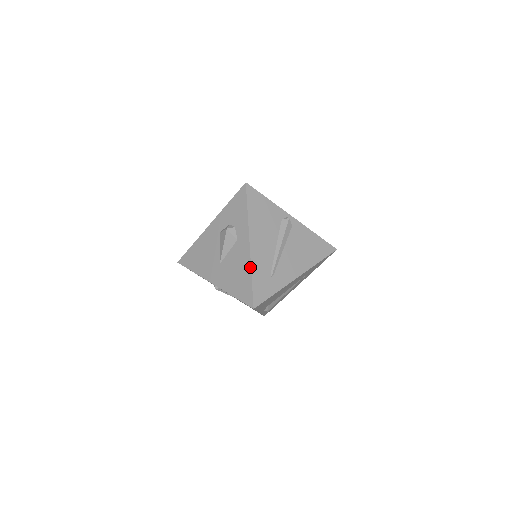
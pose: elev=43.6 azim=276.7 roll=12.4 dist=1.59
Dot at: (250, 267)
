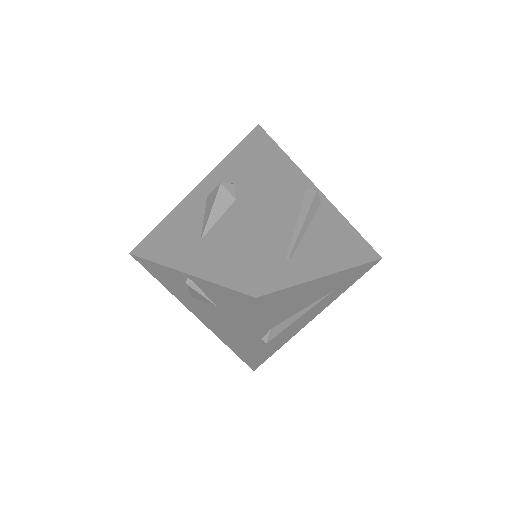
Dot at: (255, 232)
